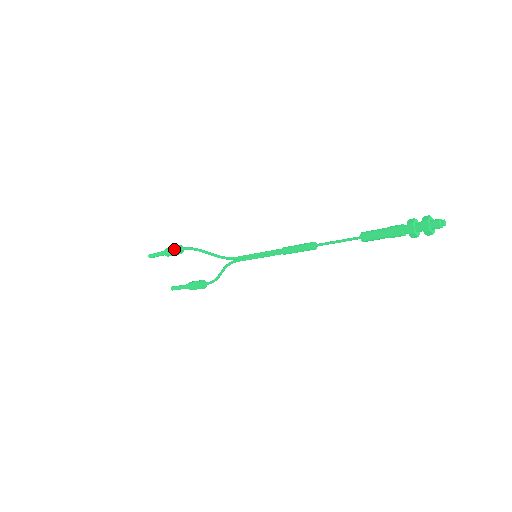
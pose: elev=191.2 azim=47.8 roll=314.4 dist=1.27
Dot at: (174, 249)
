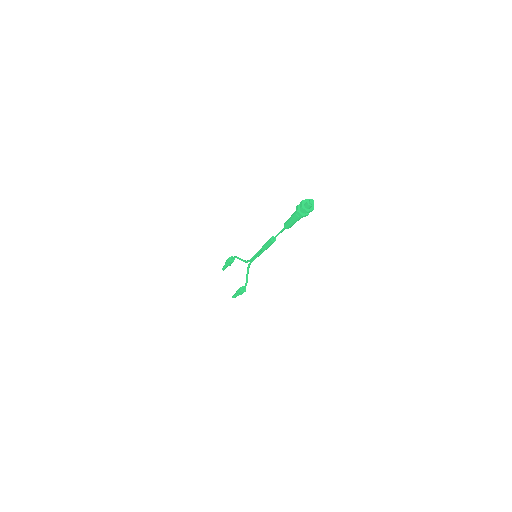
Dot at: (228, 259)
